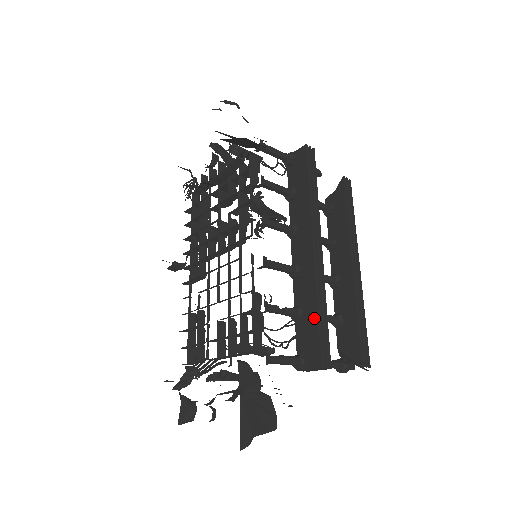
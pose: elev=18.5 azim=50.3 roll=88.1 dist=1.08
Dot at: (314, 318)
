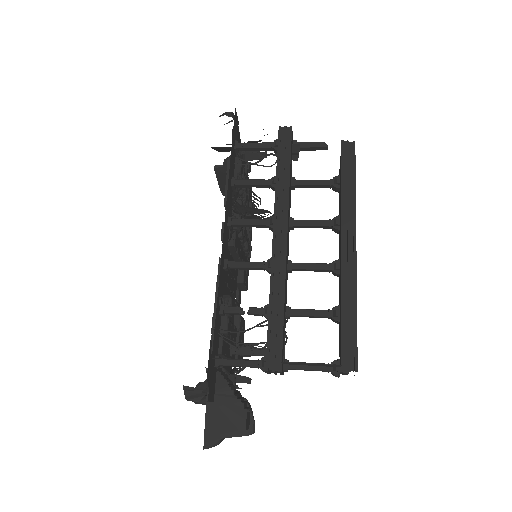
Dot at: (268, 316)
